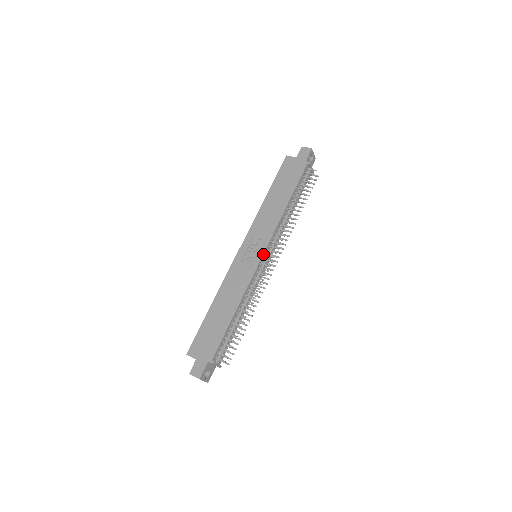
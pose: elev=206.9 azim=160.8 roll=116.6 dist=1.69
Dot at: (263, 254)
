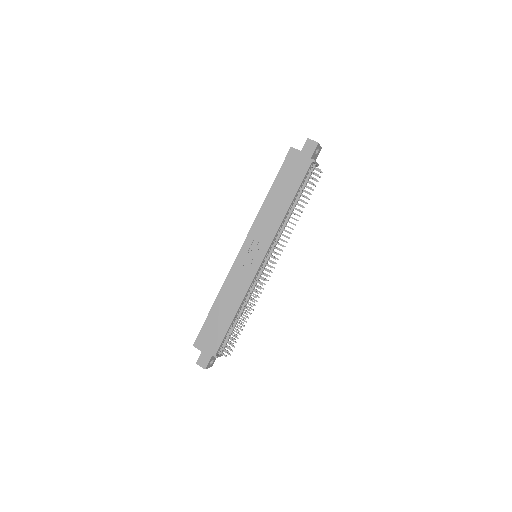
Dot at: (263, 259)
